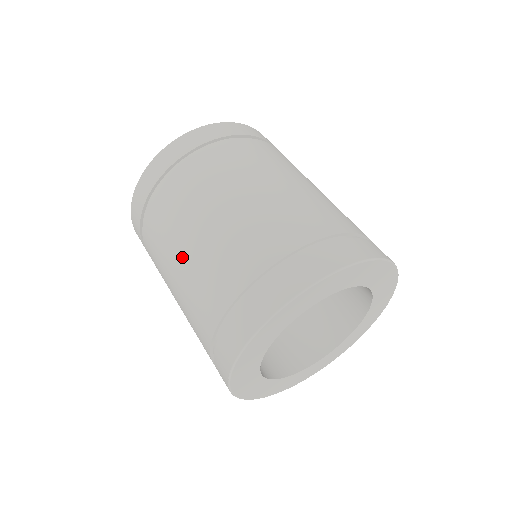
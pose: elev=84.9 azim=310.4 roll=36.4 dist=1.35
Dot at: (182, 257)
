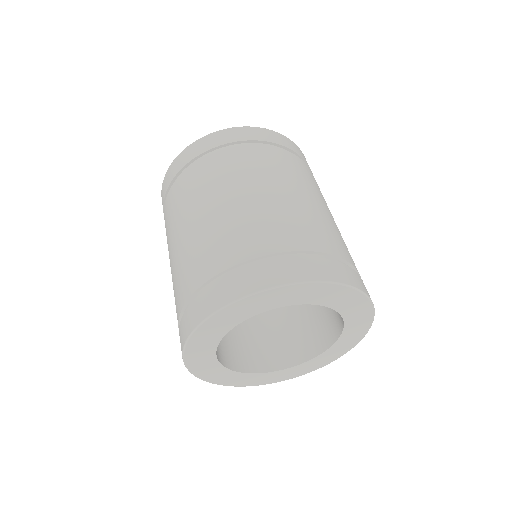
Dot at: (186, 229)
